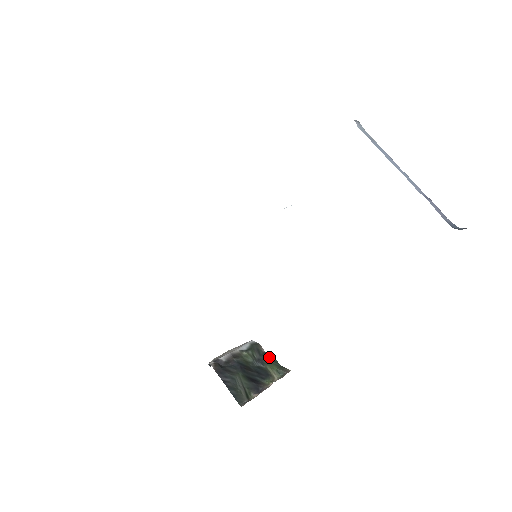
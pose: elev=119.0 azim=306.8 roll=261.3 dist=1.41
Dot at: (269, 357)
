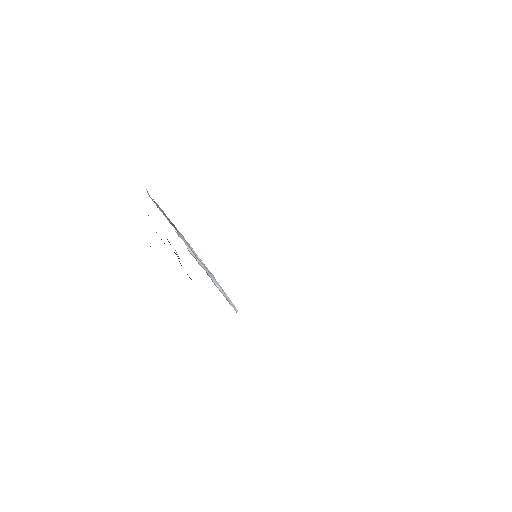
Dot at: occluded
